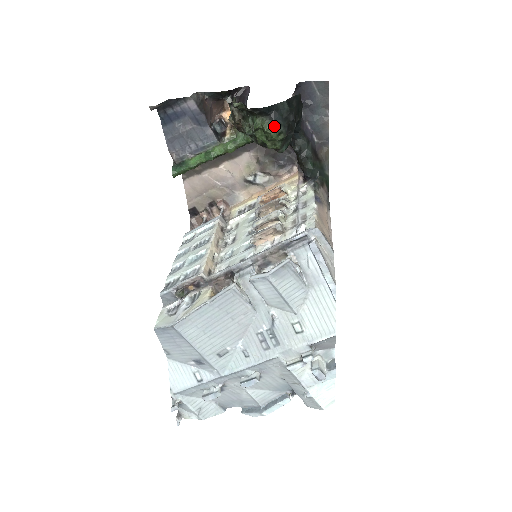
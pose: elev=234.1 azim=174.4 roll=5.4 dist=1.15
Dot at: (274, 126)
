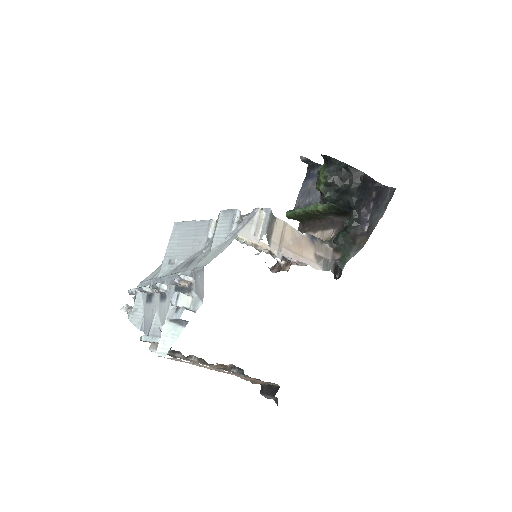
Dot at: (325, 170)
